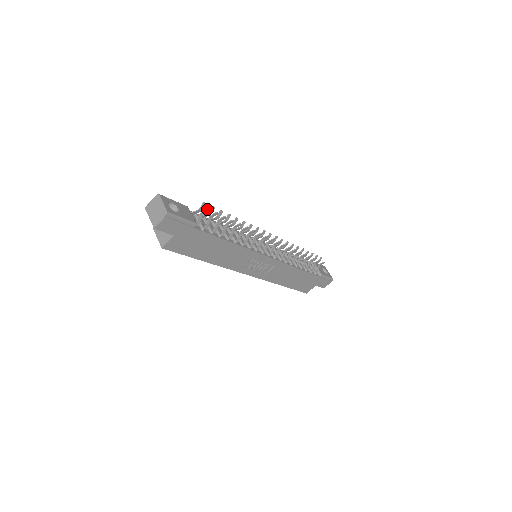
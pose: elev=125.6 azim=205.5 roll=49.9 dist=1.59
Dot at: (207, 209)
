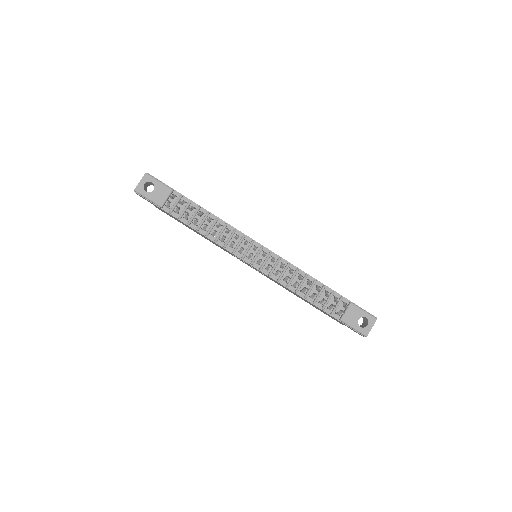
Dot at: (166, 201)
